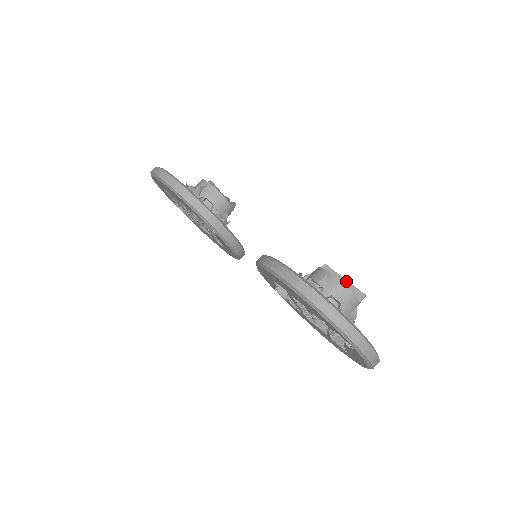
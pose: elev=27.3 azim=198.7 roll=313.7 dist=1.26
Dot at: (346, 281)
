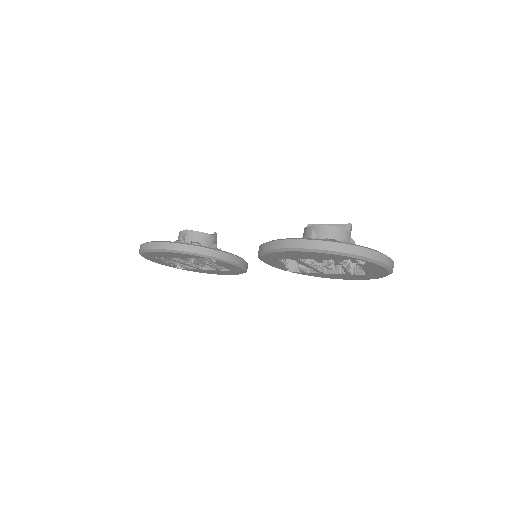
Dot at: (331, 225)
